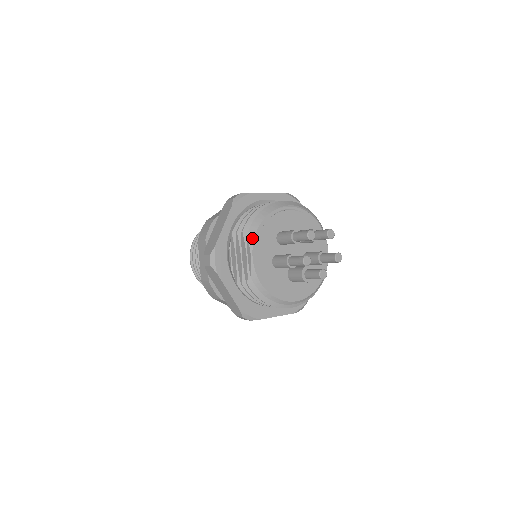
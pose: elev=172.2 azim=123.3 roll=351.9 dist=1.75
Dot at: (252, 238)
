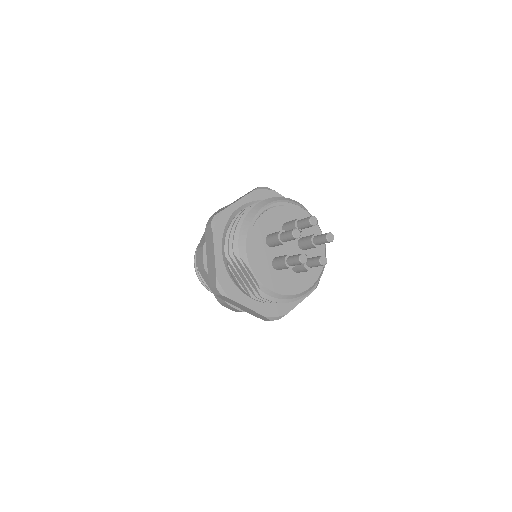
Dot at: (245, 257)
